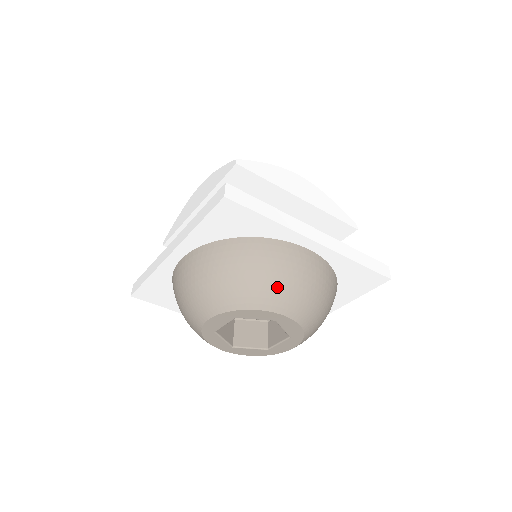
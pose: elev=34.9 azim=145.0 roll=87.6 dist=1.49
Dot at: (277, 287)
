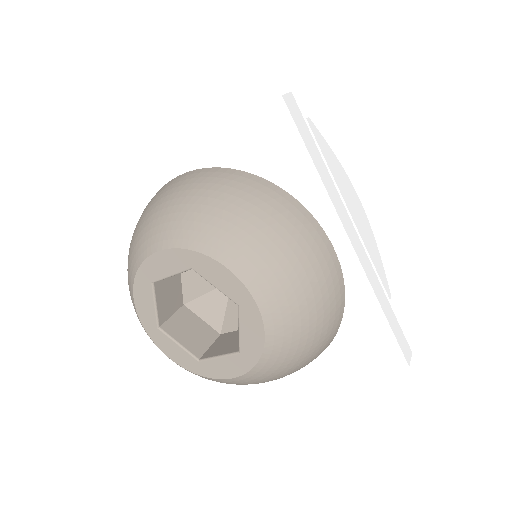
Dot at: (270, 255)
